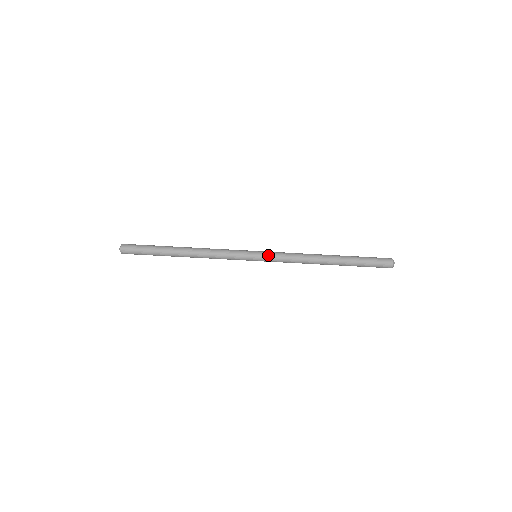
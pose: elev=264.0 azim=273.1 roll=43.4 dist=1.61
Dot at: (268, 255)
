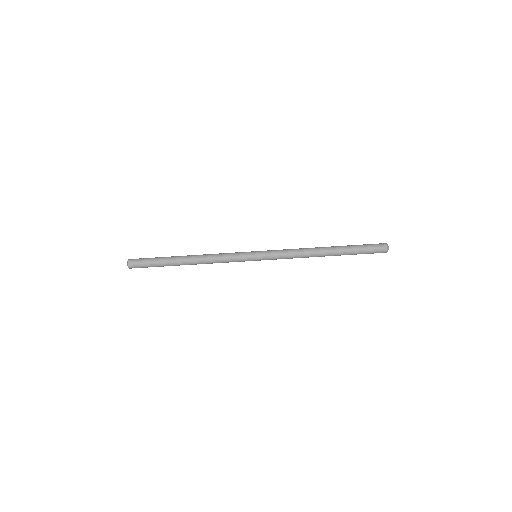
Dot at: (267, 257)
